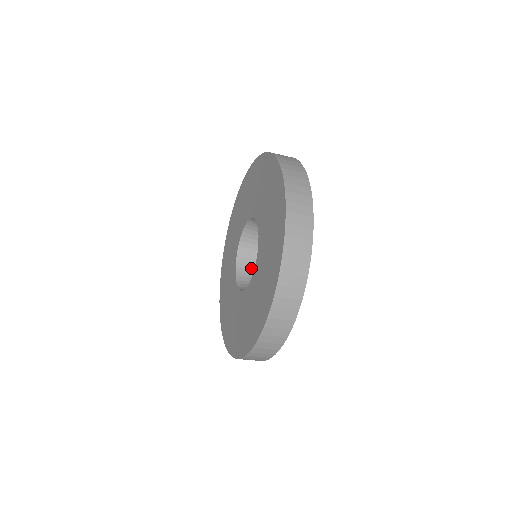
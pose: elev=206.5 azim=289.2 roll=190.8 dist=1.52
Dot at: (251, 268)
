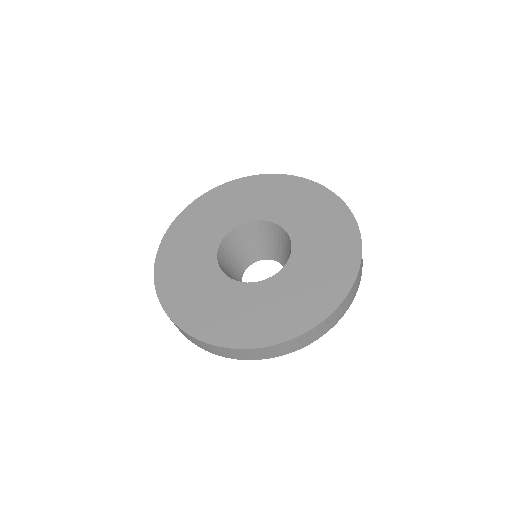
Dot at: (233, 246)
